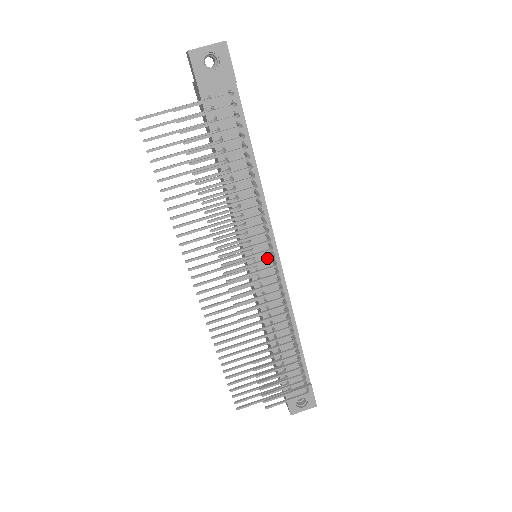
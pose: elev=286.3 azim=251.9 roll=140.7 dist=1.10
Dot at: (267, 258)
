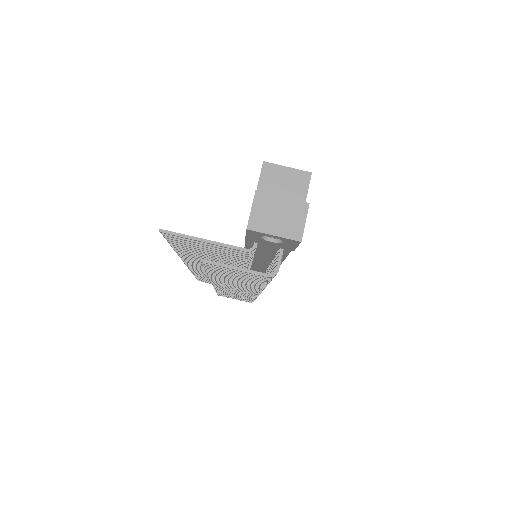
Dot at: occluded
